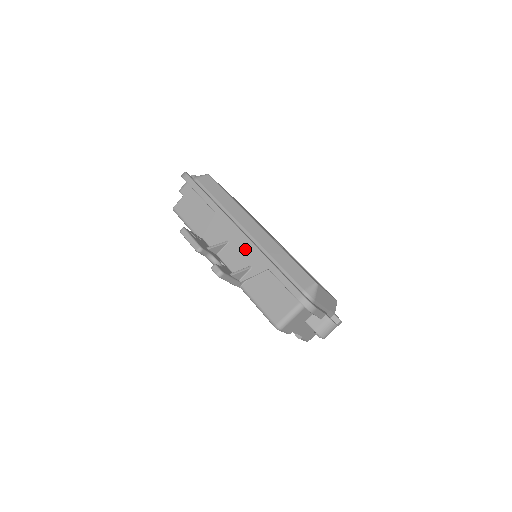
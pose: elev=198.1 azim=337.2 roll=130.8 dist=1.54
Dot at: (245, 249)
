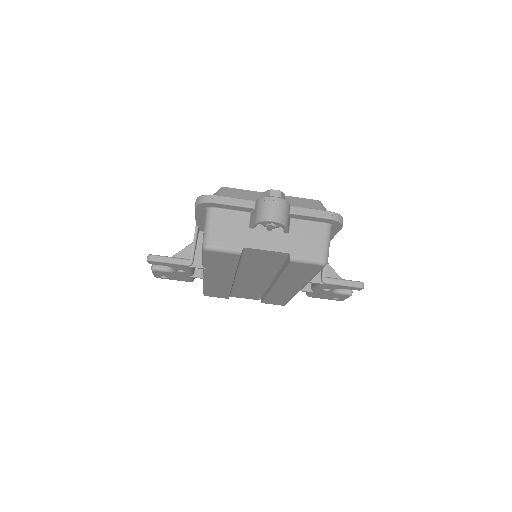
Dot at: occluded
